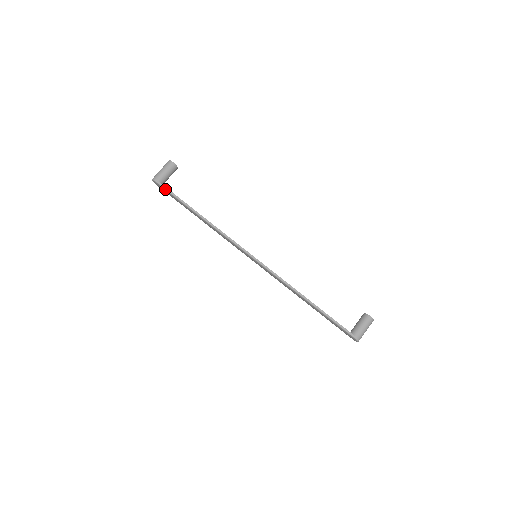
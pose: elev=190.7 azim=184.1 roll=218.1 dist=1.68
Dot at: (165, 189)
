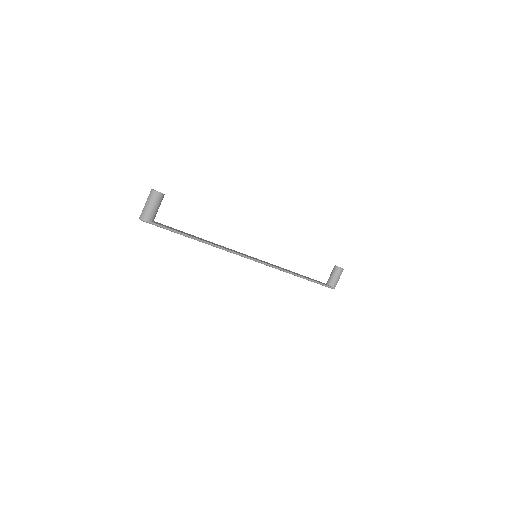
Dot at: (161, 227)
